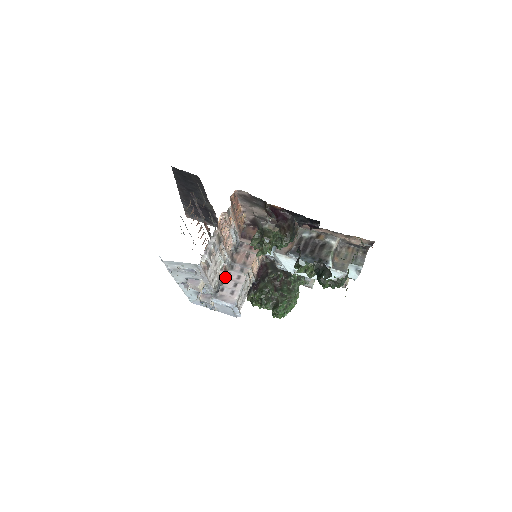
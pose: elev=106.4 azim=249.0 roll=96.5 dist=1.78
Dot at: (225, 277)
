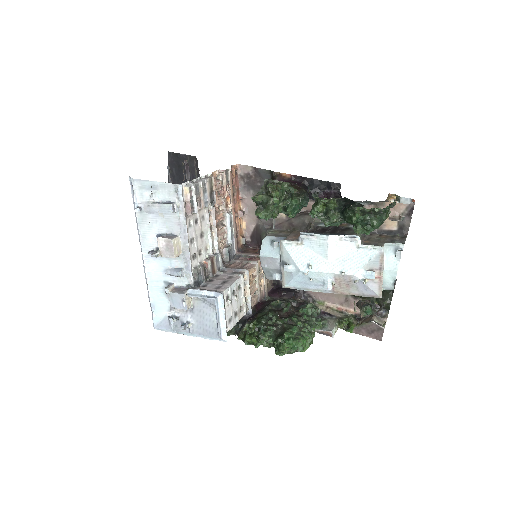
Dot at: (211, 277)
